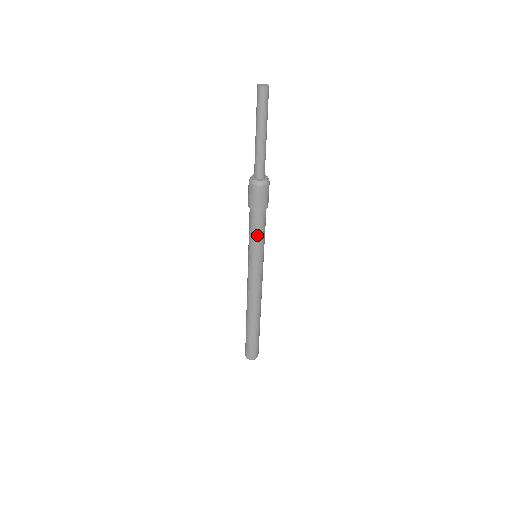
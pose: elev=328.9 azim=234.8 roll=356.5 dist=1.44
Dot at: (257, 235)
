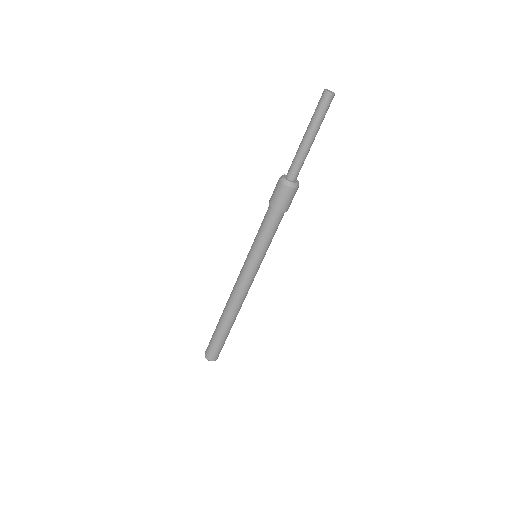
Dot at: (267, 235)
